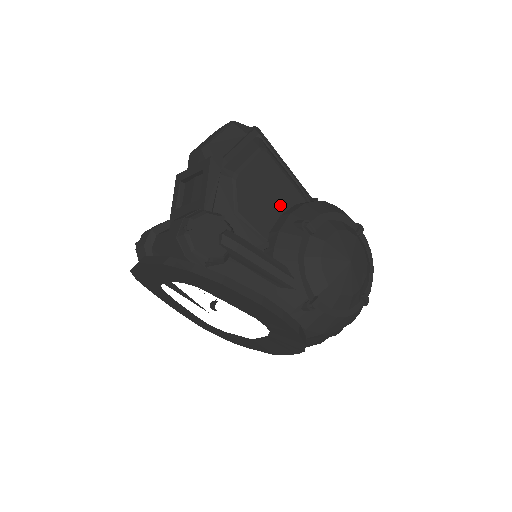
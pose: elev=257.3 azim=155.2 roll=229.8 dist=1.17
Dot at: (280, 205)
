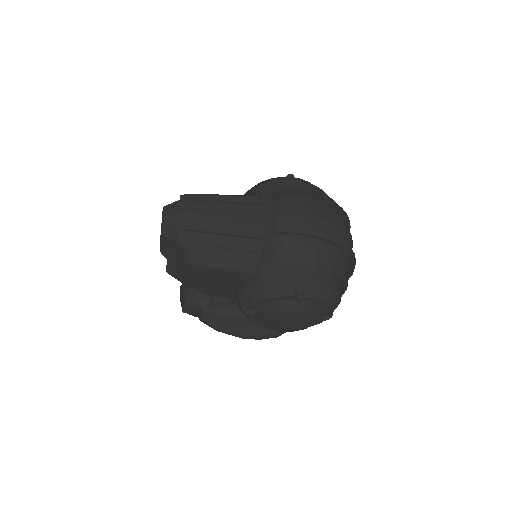
Dot at: (231, 283)
